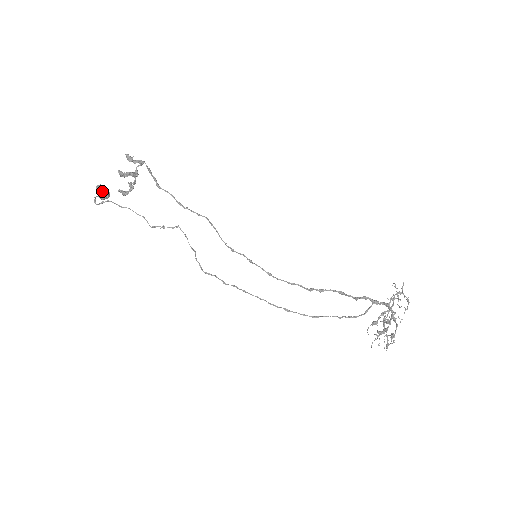
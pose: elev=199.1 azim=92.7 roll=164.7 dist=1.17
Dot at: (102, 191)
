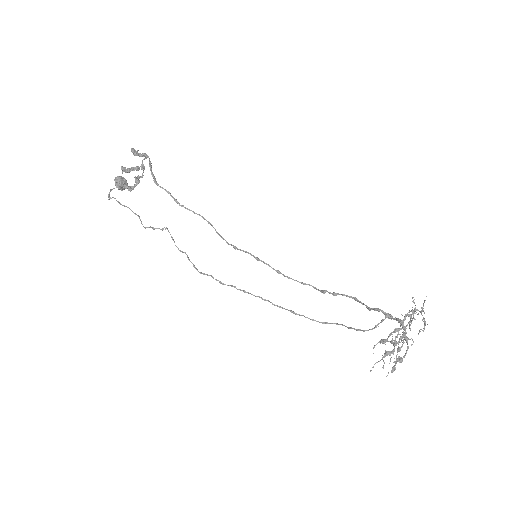
Dot at: (118, 183)
